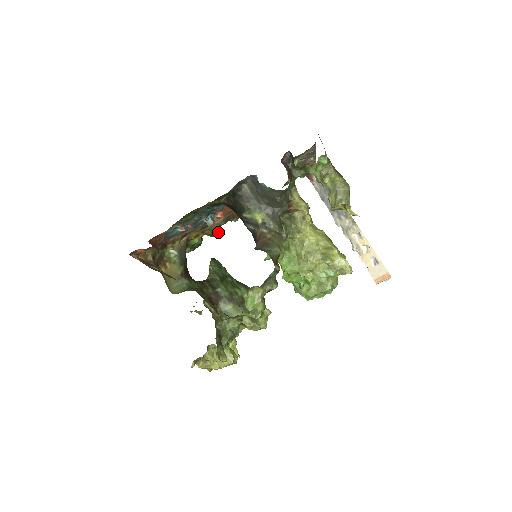
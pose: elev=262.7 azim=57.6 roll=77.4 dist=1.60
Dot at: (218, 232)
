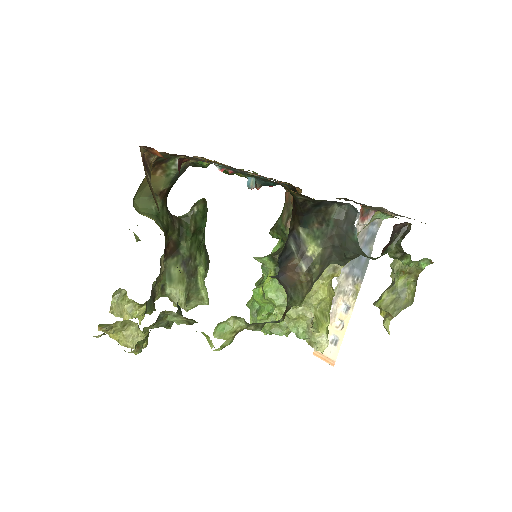
Dot at: (233, 173)
